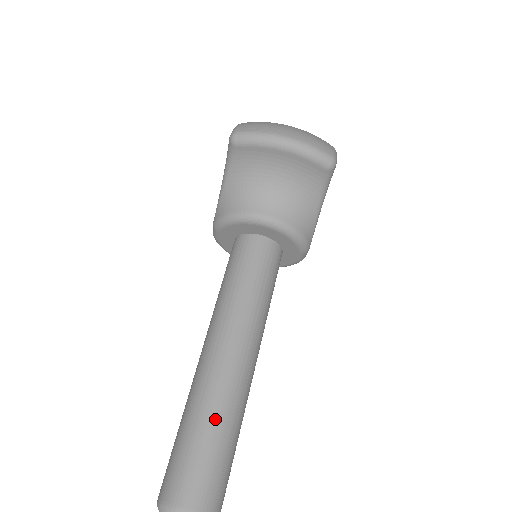
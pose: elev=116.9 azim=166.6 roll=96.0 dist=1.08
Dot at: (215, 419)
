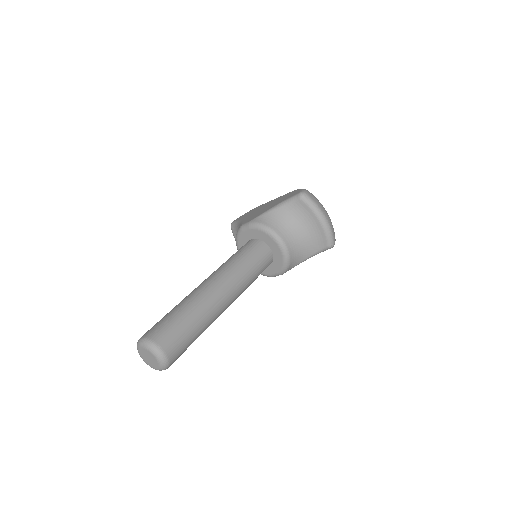
Dot at: (200, 319)
